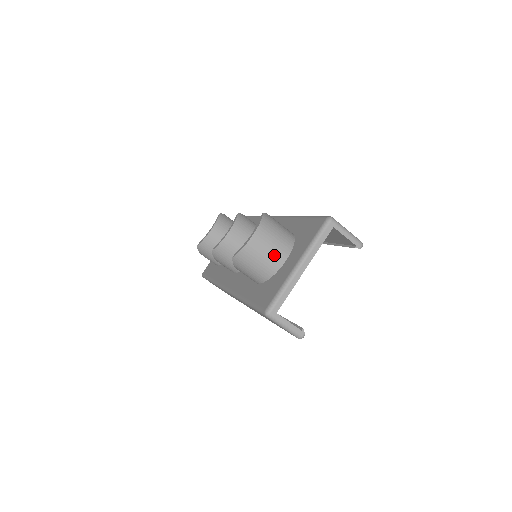
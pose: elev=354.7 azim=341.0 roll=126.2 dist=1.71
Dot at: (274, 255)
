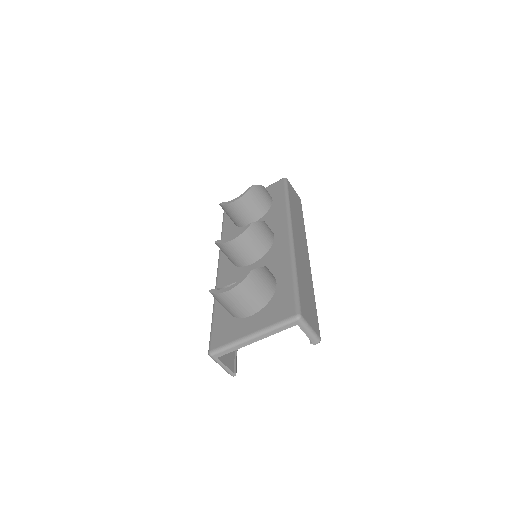
Dot at: (243, 308)
